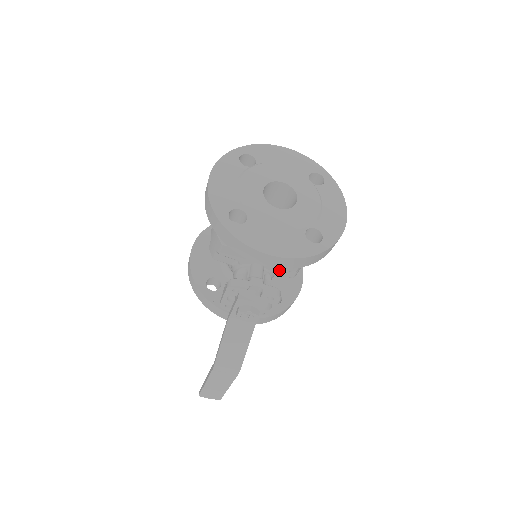
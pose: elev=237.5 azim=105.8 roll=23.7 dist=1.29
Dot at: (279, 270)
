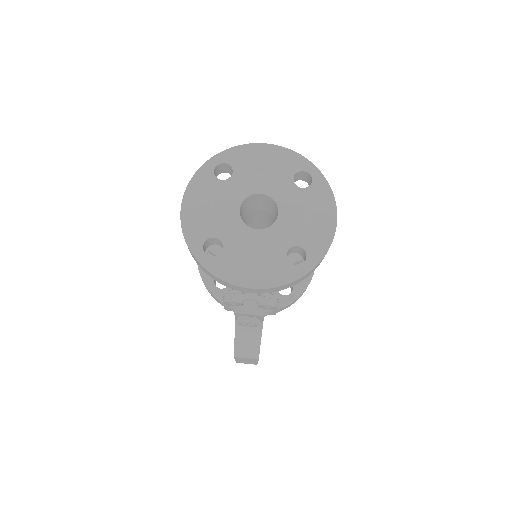
Dot at: occluded
